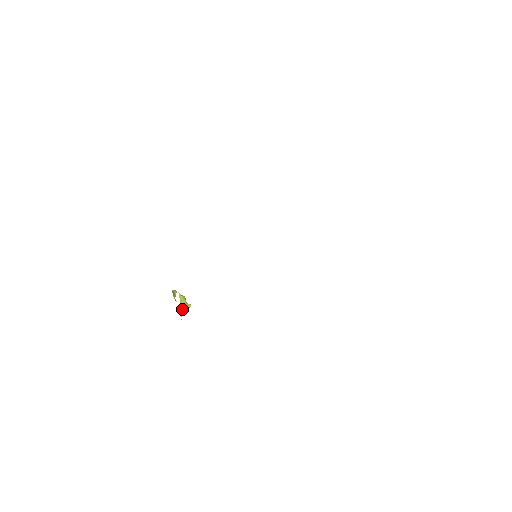
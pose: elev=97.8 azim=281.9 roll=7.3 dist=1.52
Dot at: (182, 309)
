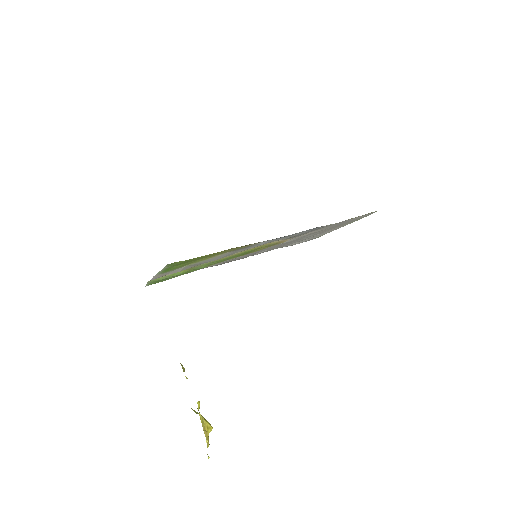
Dot at: (198, 413)
